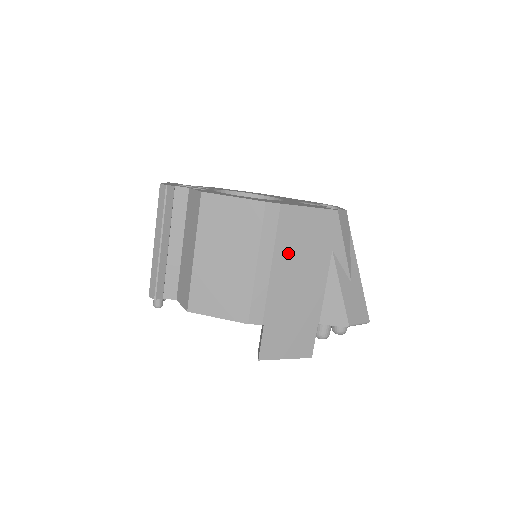
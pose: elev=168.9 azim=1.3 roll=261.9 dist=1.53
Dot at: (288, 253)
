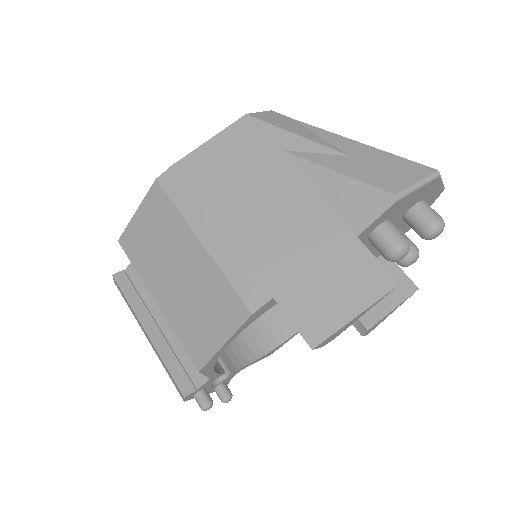
Dot at: (227, 199)
